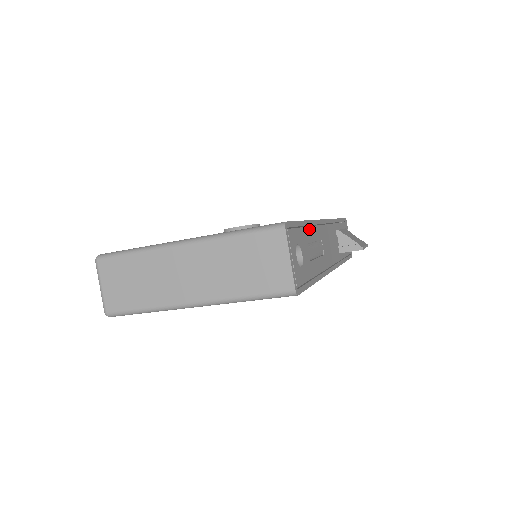
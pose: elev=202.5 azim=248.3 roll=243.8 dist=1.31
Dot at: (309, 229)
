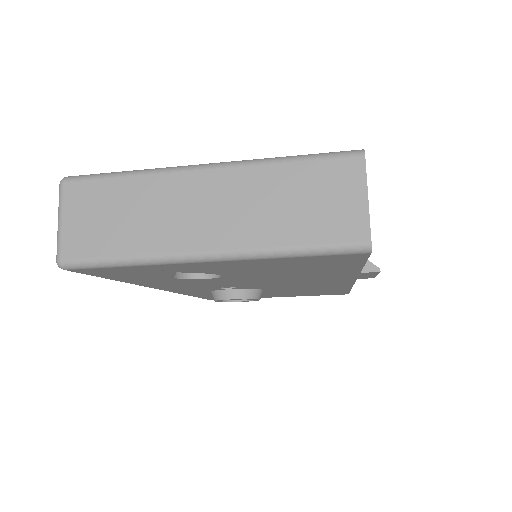
Dot at: occluded
